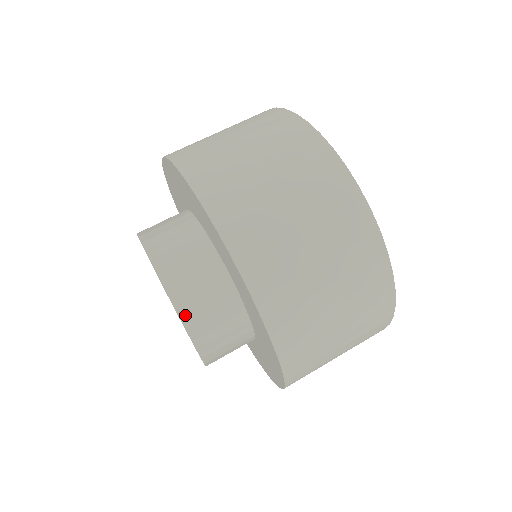
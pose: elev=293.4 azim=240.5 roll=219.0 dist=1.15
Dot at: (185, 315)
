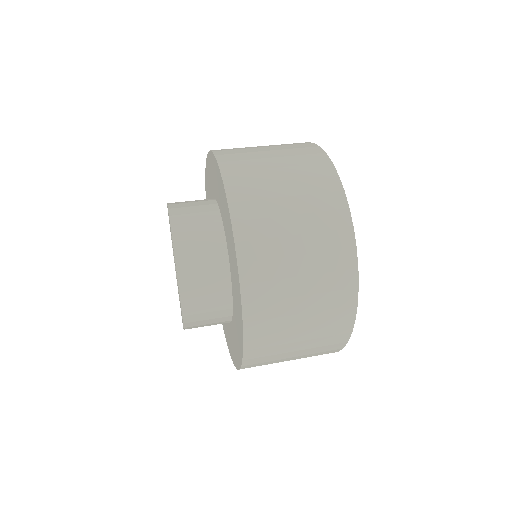
Dot at: (180, 258)
